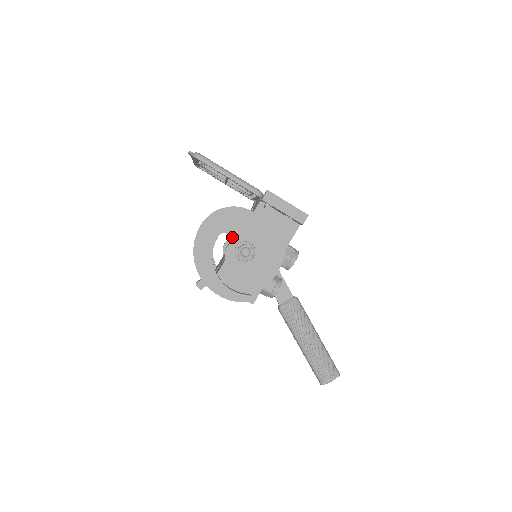
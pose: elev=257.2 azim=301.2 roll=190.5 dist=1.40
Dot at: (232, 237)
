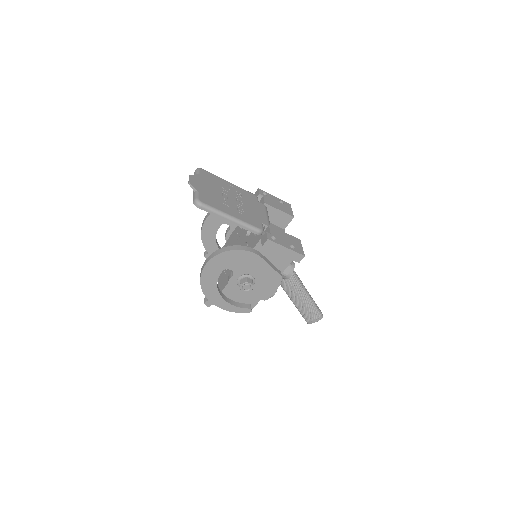
Dot at: (234, 272)
